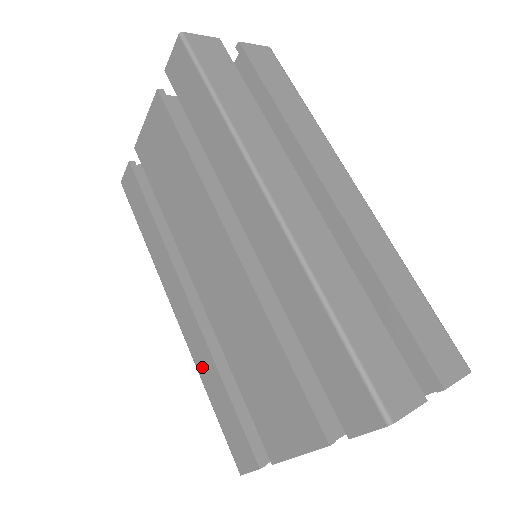
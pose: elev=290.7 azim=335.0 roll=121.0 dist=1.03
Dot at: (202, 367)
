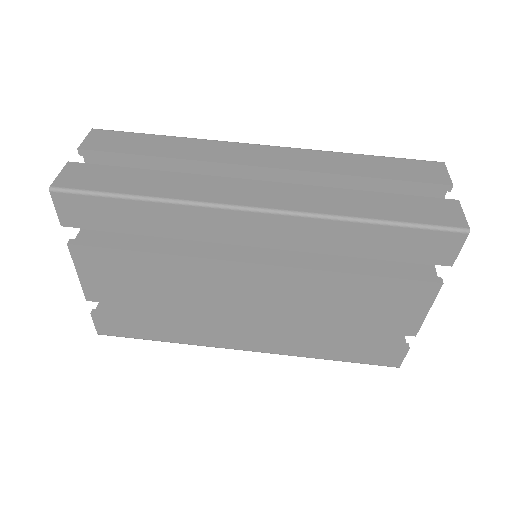
Dot at: (307, 352)
